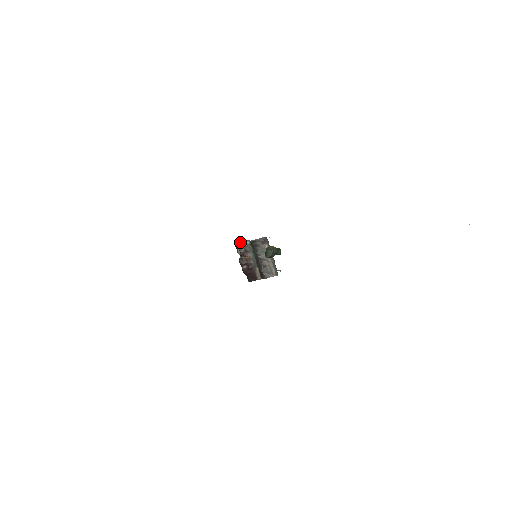
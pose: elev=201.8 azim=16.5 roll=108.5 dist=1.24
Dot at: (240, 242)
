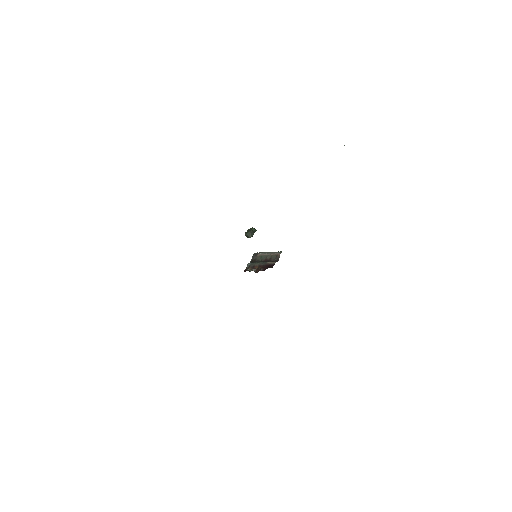
Dot at: (245, 269)
